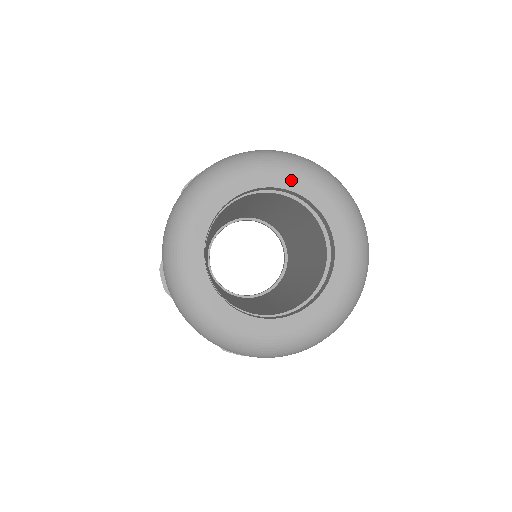
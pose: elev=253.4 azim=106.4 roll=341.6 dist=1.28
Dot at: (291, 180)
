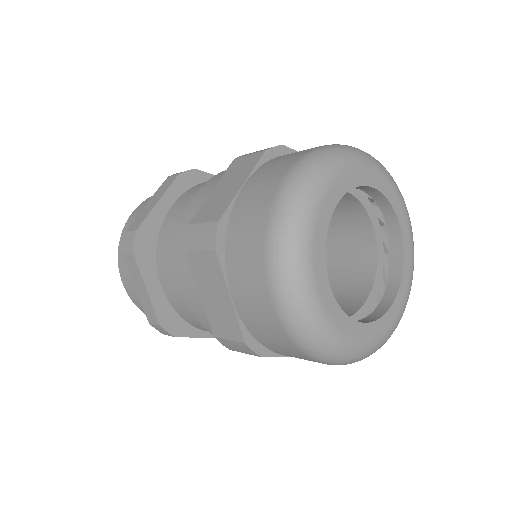
Dot at: (395, 197)
